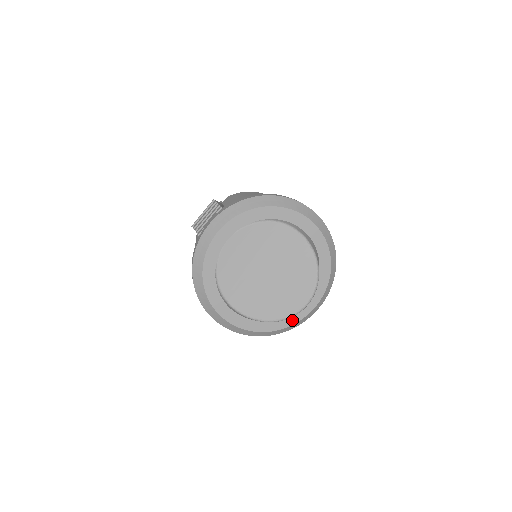
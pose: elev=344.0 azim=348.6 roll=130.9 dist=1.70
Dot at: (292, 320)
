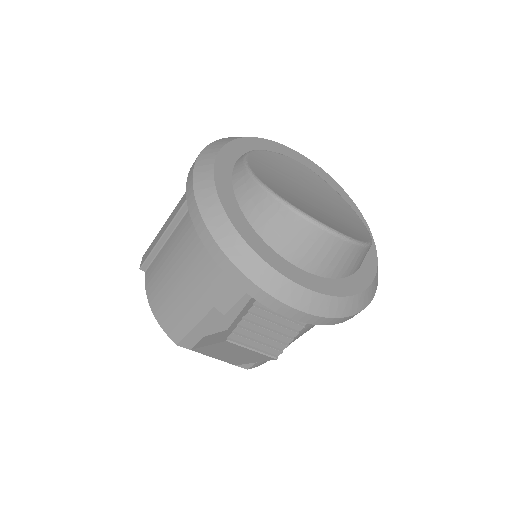
Dot at: (269, 257)
